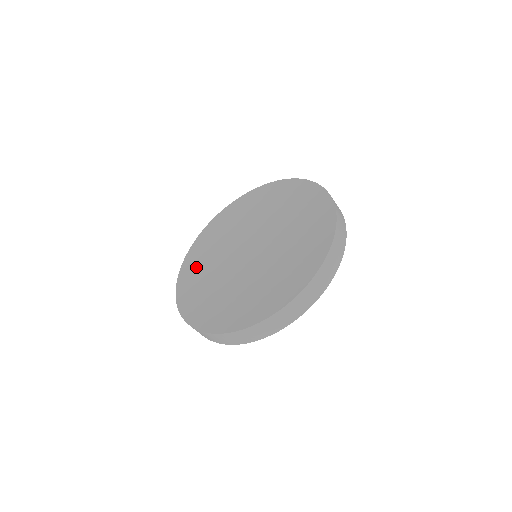
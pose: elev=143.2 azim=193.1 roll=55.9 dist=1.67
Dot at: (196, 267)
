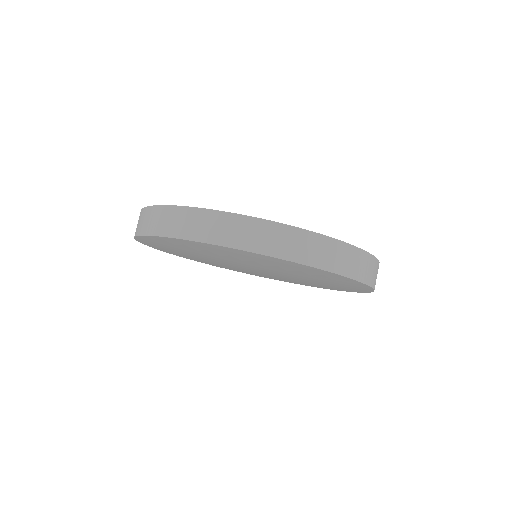
Dot at: occluded
